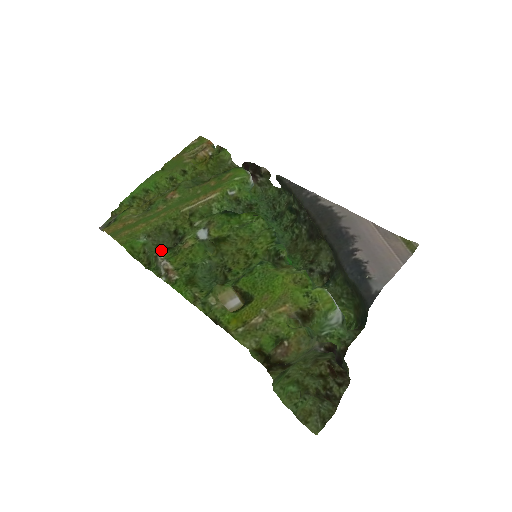
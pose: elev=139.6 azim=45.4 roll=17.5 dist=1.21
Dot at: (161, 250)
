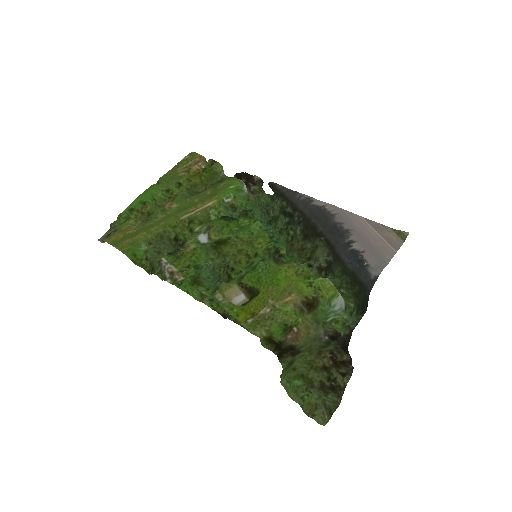
Dot at: (164, 255)
